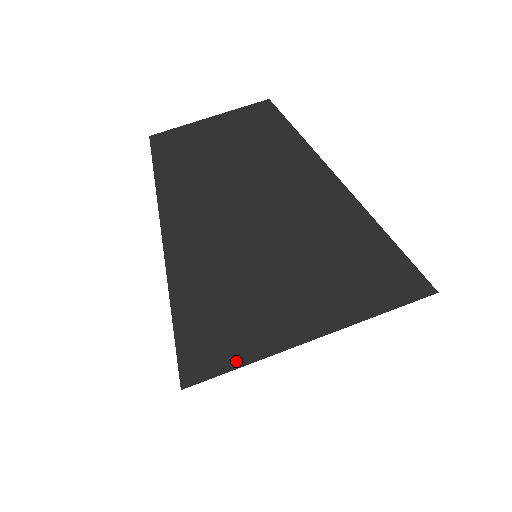
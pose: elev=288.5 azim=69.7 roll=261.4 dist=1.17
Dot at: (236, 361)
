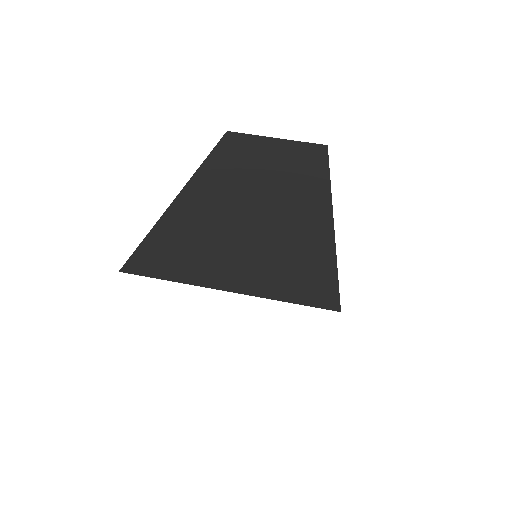
Dot at: (166, 275)
